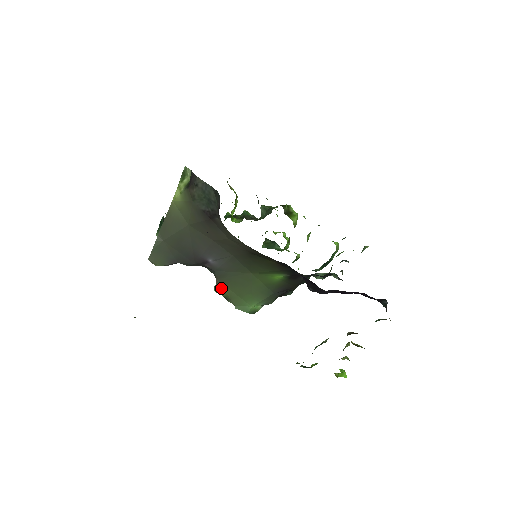
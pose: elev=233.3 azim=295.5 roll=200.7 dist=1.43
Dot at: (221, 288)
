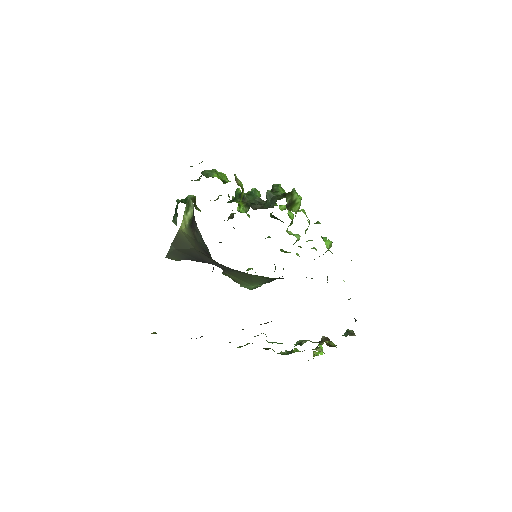
Dot at: (227, 275)
